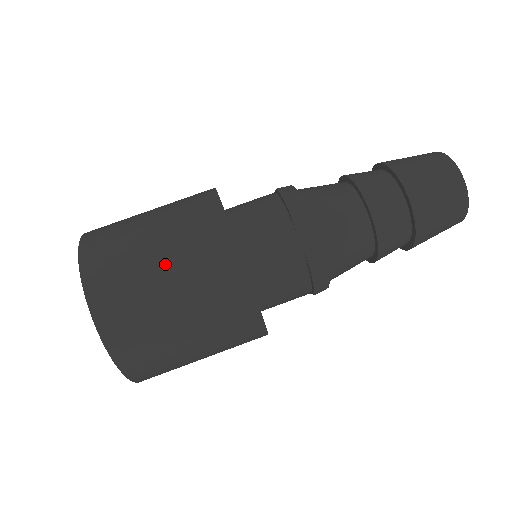
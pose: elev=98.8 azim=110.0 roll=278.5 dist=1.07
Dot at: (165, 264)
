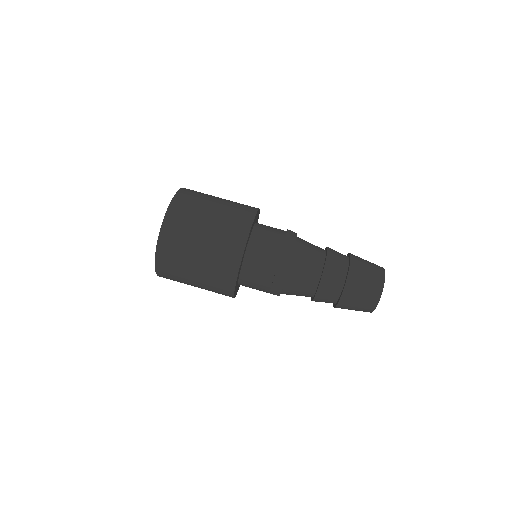
Dot at: (209, 226)
